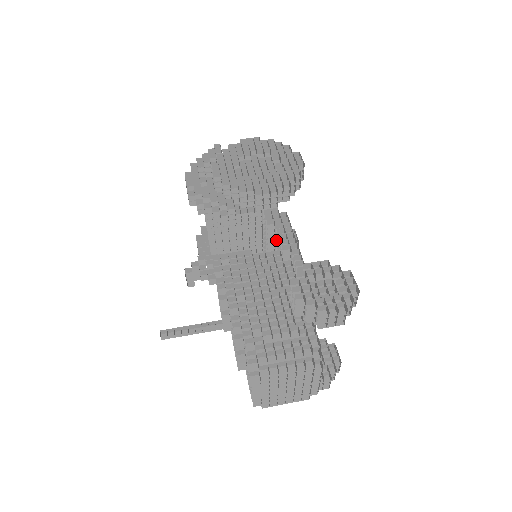
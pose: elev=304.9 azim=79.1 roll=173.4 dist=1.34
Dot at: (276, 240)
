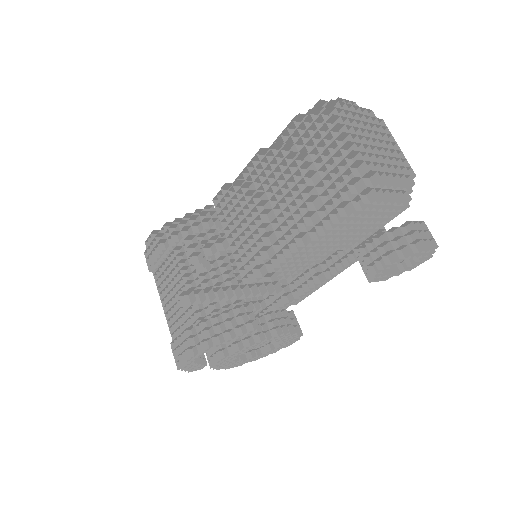
Dot at: occluded
